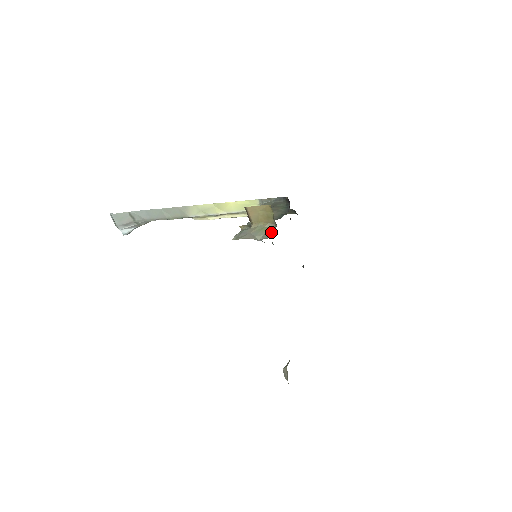
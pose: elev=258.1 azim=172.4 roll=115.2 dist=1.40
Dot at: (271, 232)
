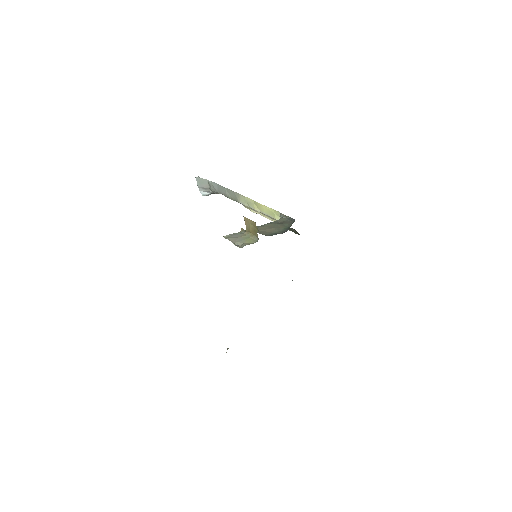
Dot at: (249, 244)
